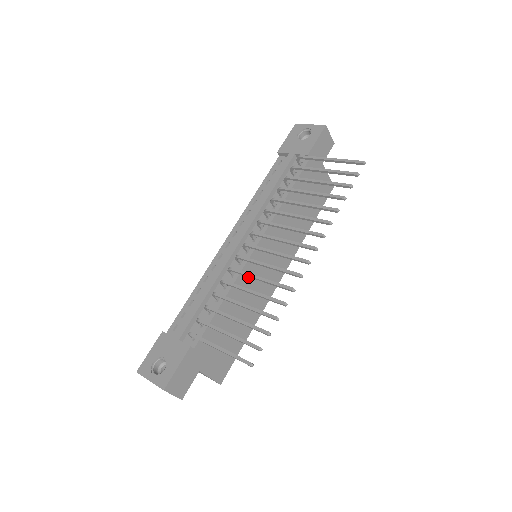
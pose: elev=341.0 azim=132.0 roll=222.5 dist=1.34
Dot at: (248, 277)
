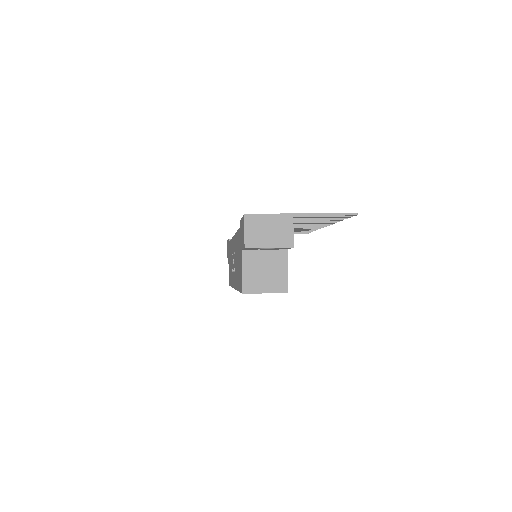
Dot at: occluded
